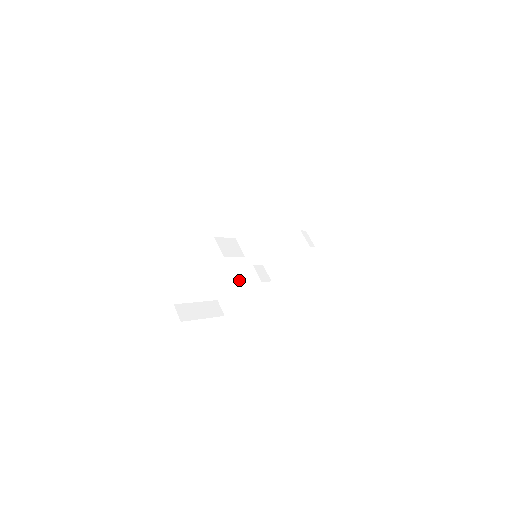
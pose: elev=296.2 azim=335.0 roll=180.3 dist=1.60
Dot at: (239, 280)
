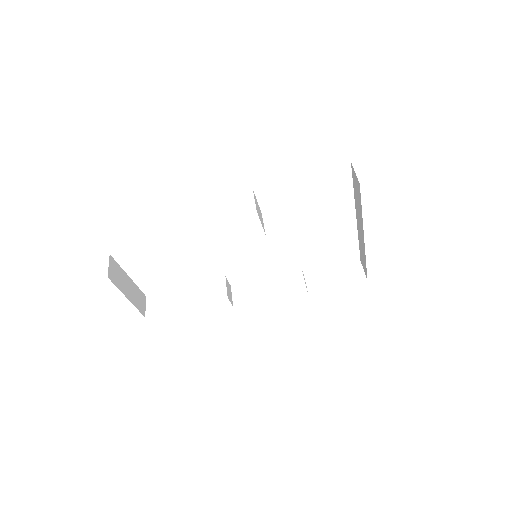
Dot at: (195, 284)
